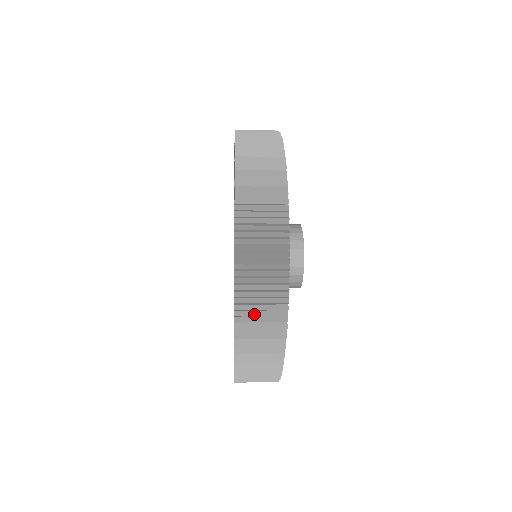
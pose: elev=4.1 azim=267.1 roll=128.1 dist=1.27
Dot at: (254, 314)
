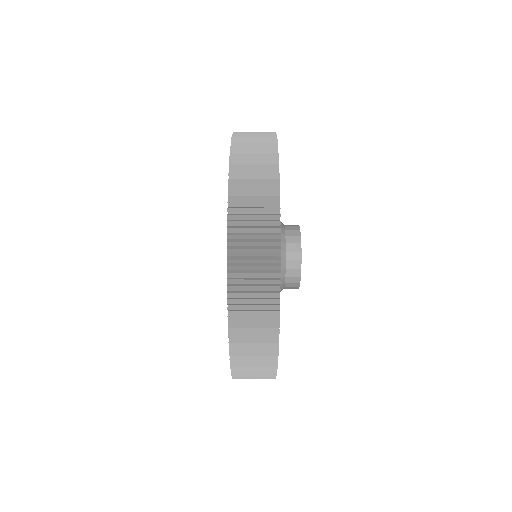
Dot at: (248, 377)
